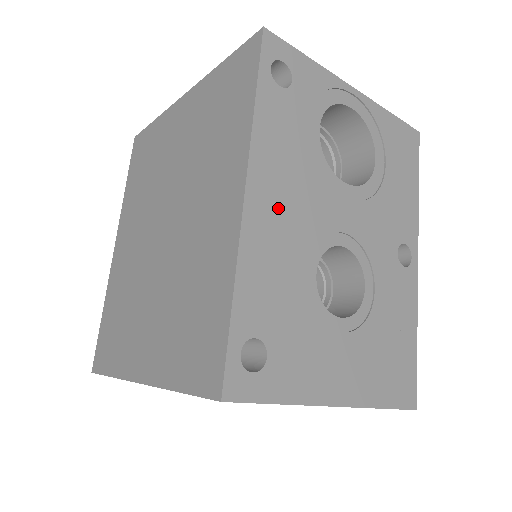
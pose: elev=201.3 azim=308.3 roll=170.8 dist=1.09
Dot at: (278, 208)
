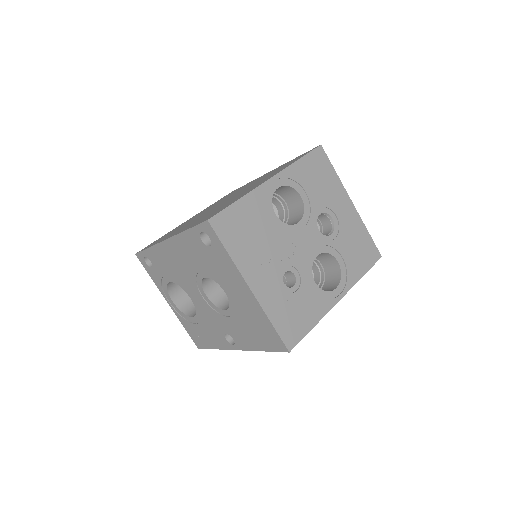
Dot at: occluded
